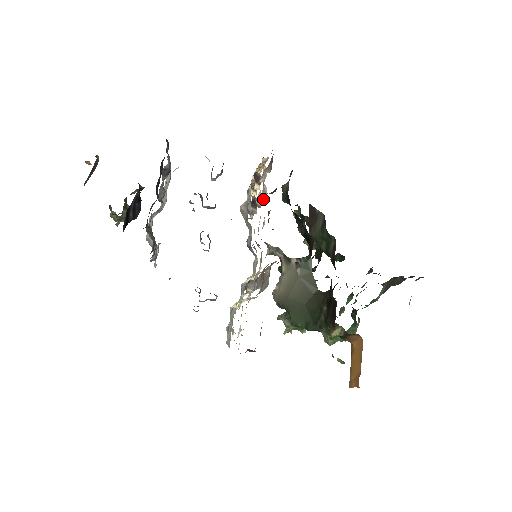
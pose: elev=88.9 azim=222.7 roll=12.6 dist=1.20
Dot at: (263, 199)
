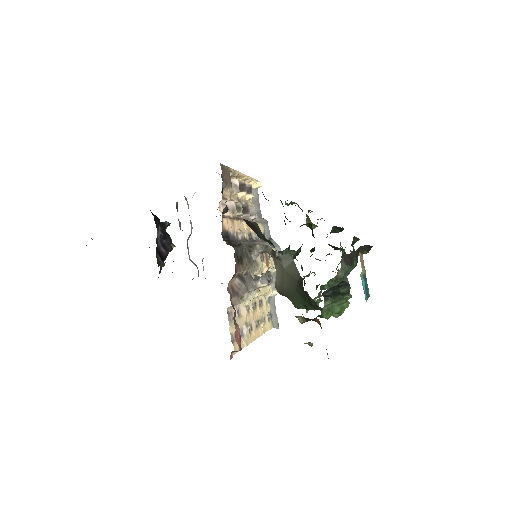
Dot at: (229, 215)
